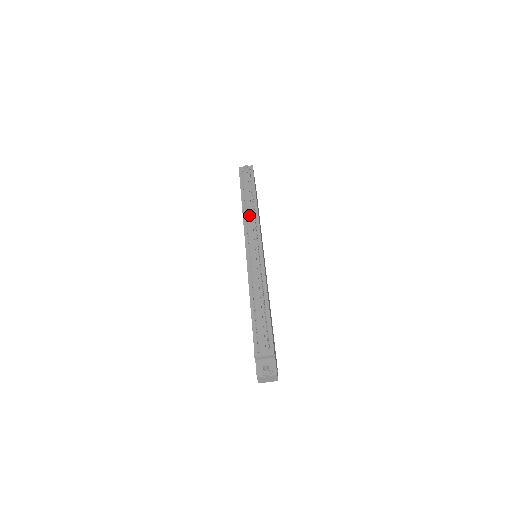
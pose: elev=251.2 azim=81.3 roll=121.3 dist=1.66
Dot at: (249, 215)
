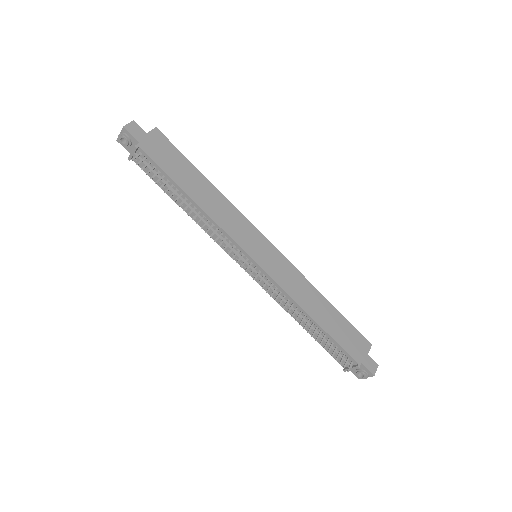
Dot at: (202, 225)
